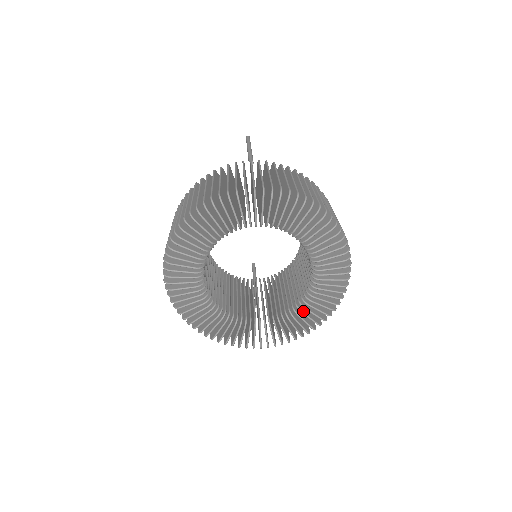
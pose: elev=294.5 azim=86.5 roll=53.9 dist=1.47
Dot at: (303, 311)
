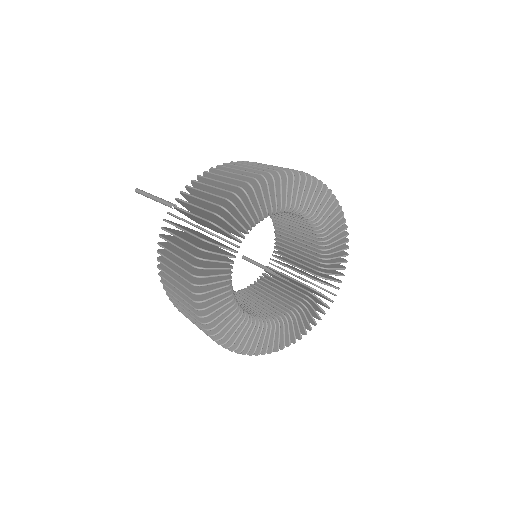
Dot at: (330, 248)
